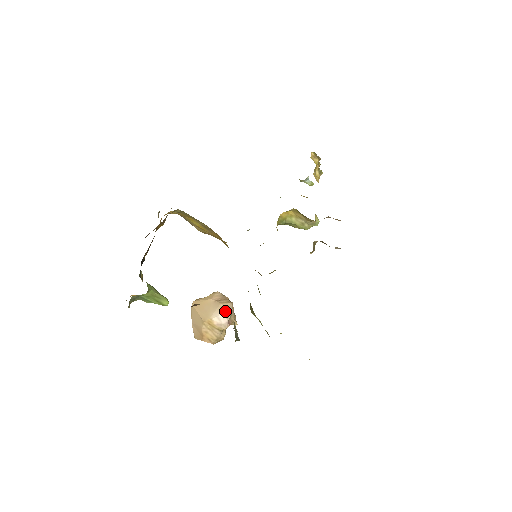
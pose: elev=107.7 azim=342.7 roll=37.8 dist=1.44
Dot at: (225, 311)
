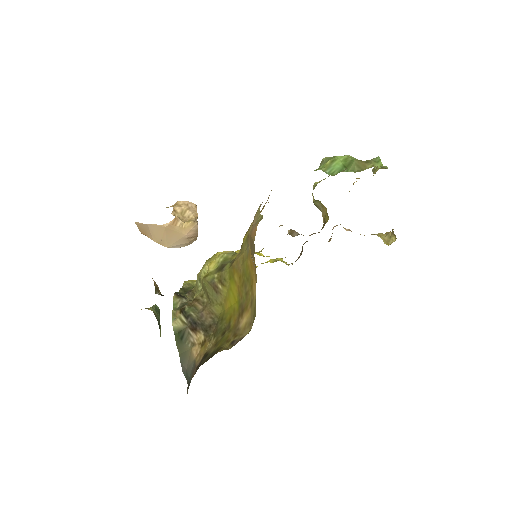
Dot at: occluded
